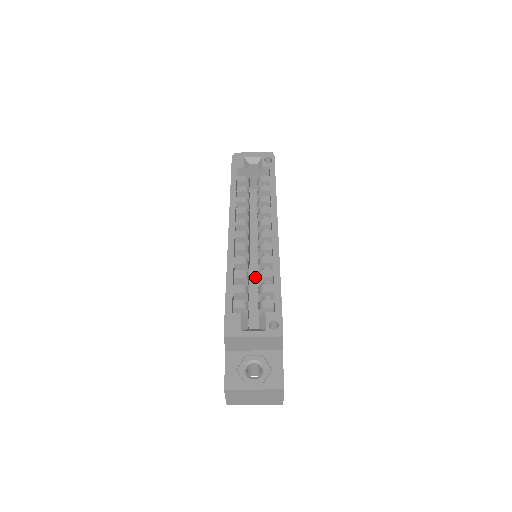
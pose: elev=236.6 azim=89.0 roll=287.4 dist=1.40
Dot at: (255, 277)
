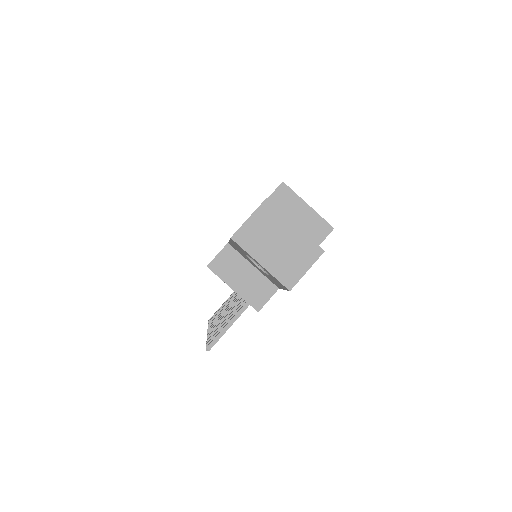
Dot at: occluded
